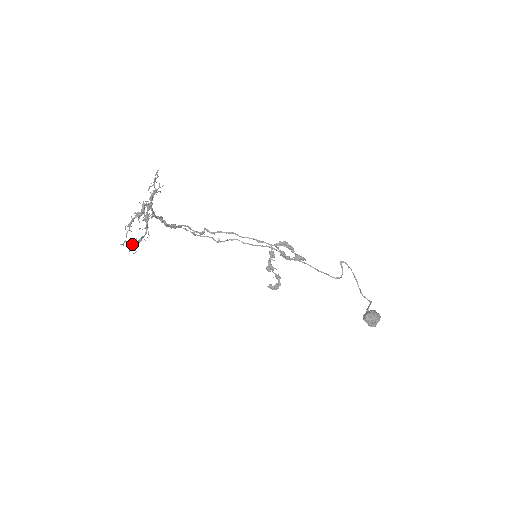
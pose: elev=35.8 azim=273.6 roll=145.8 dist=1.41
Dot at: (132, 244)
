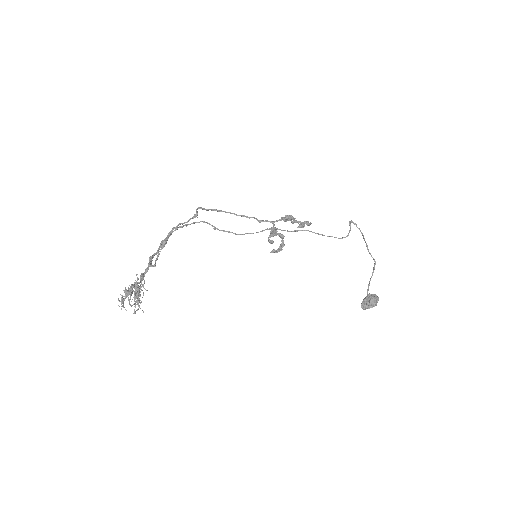
Dot at: occluded
